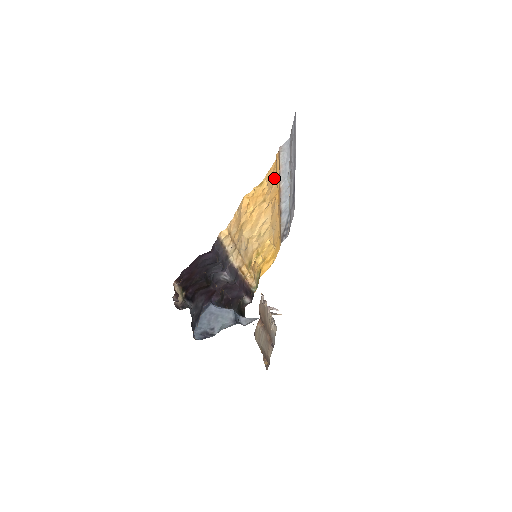
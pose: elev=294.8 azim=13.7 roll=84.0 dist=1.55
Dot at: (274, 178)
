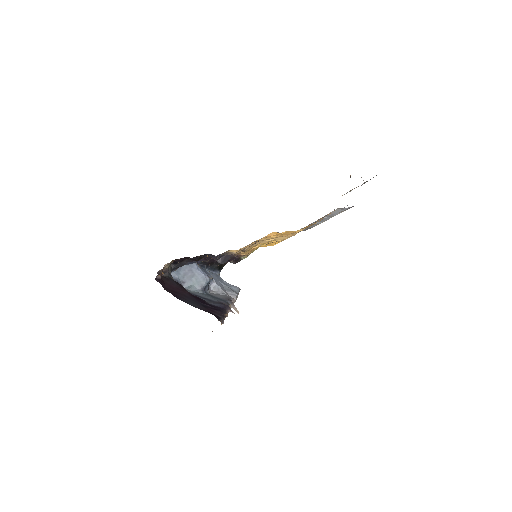
Dot at: occluded
